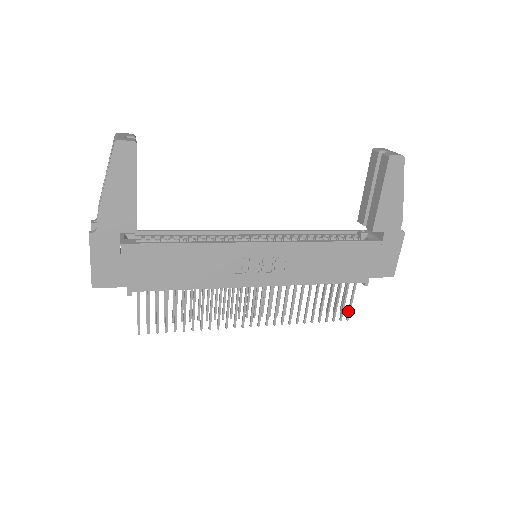
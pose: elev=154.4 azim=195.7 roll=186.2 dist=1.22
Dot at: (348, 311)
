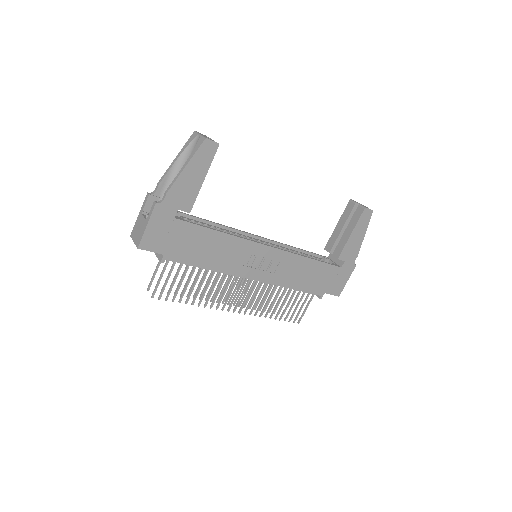
Dot at: (301, 316)
